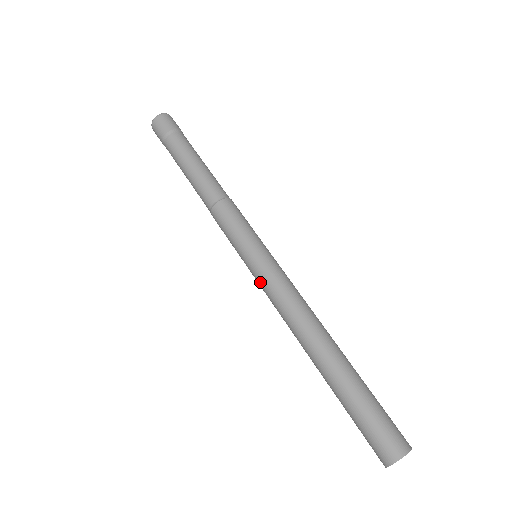
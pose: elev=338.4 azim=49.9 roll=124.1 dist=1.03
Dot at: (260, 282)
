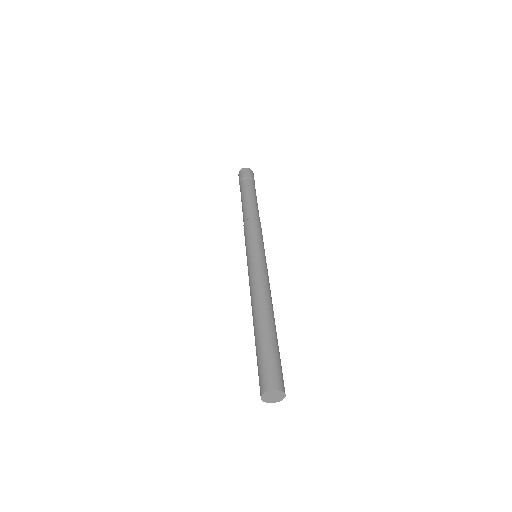
Dot at: (248, 271)
